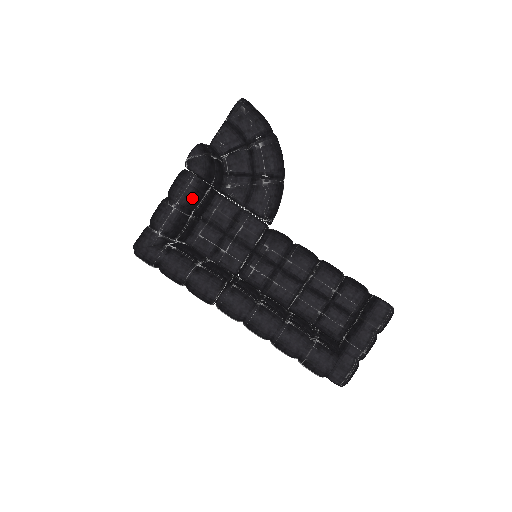
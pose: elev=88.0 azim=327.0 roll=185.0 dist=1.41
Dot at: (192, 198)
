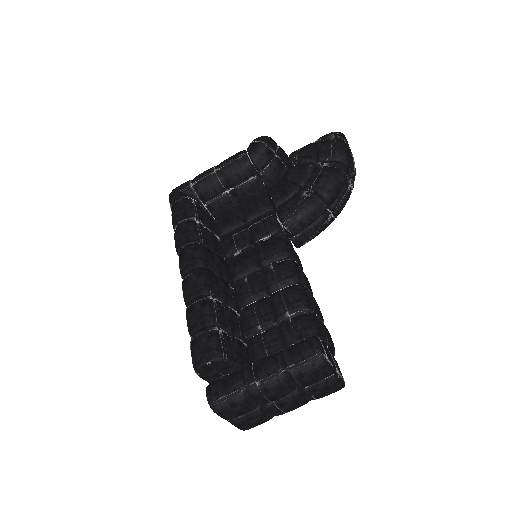
Dot at: (233, 171)
